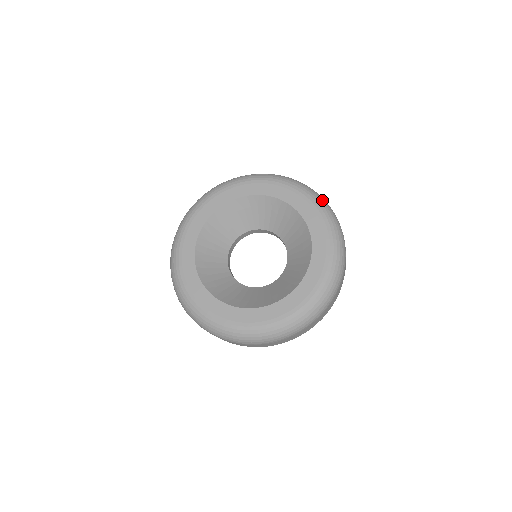
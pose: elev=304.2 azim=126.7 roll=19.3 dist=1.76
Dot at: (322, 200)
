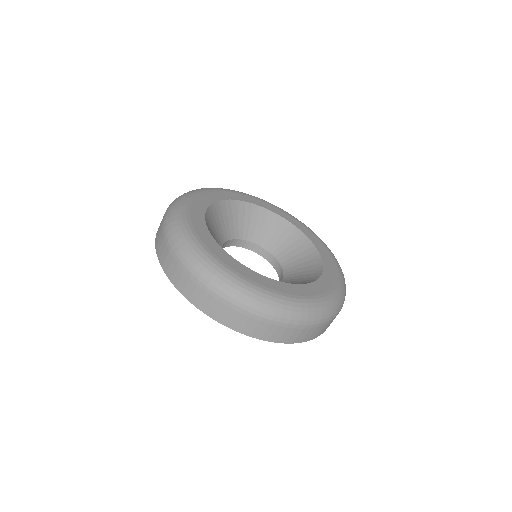
Dot at: occluded
